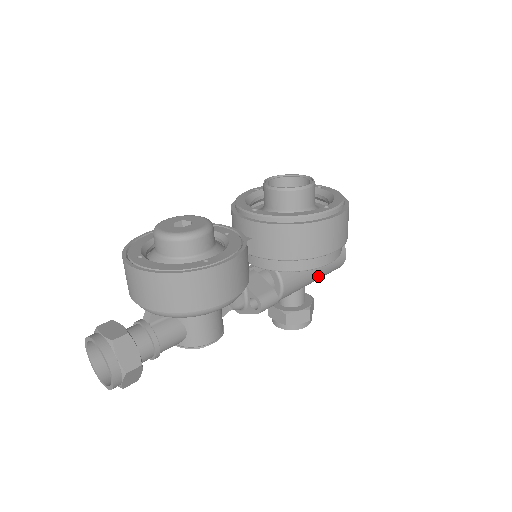
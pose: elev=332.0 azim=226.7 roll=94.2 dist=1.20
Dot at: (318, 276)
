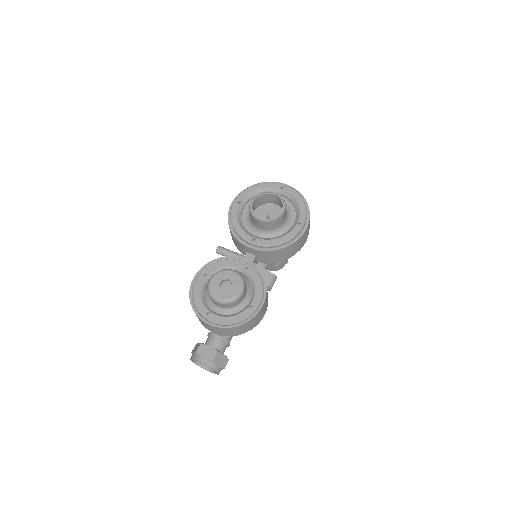
Dot at: occluded
